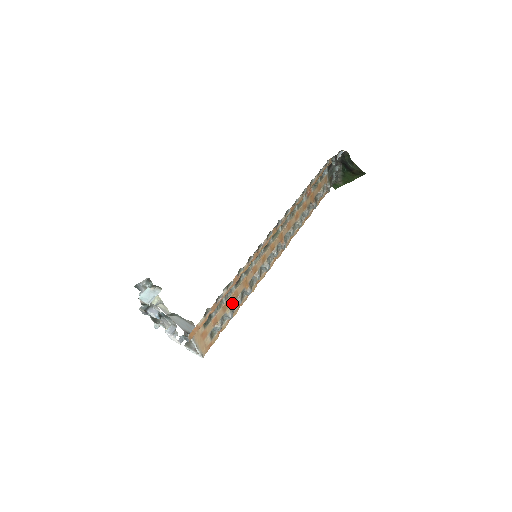
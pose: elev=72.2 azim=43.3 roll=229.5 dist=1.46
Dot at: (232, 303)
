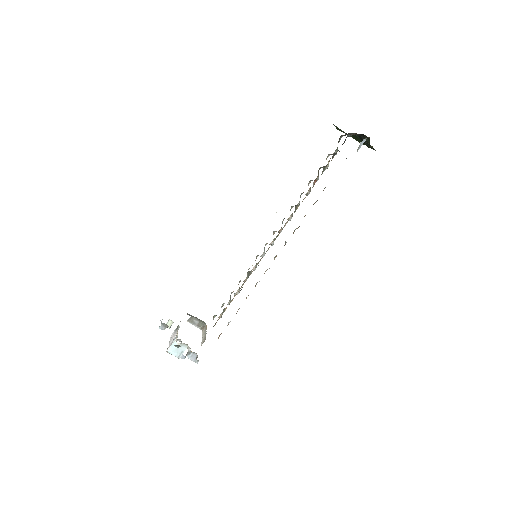
Dot at: occluded
